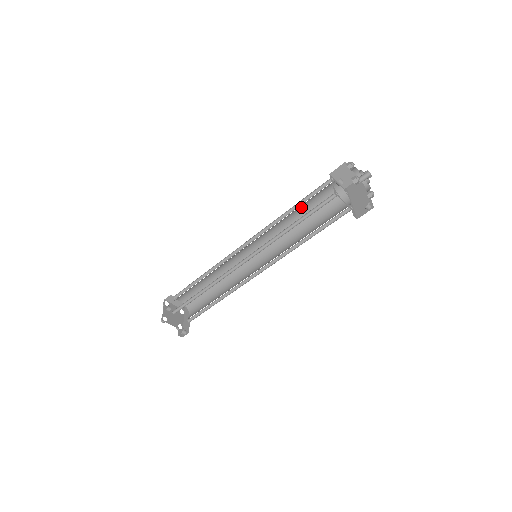
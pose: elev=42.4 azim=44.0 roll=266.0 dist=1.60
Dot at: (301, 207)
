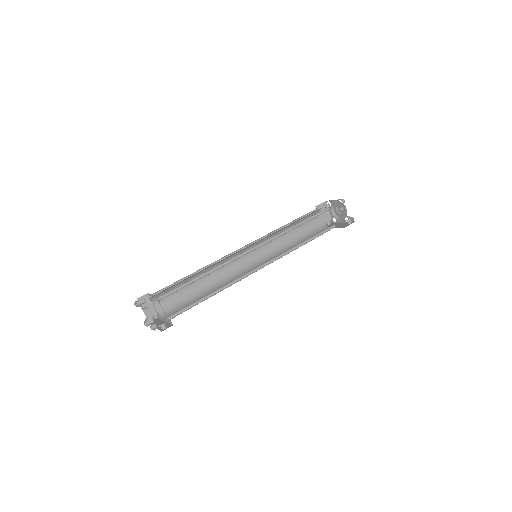
Dot at: occluded
